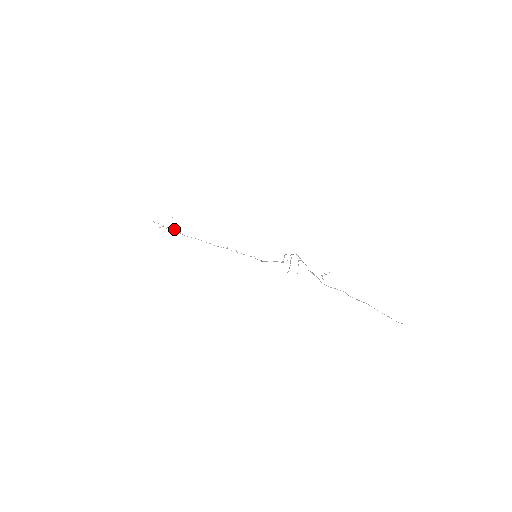
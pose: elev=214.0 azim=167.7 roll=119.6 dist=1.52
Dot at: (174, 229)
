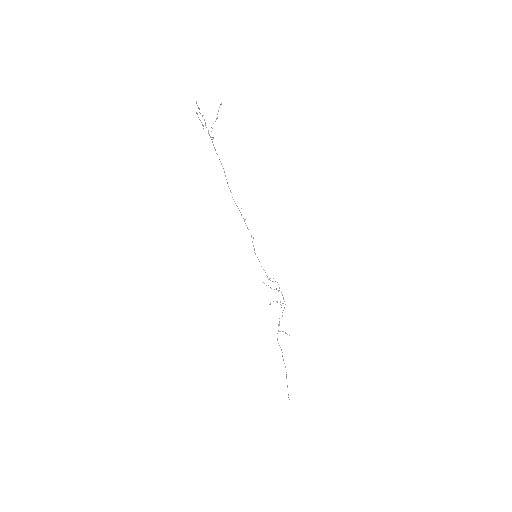
Dot at: occluded
